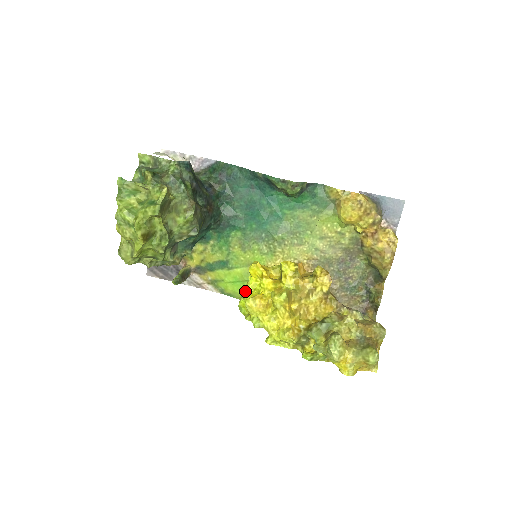
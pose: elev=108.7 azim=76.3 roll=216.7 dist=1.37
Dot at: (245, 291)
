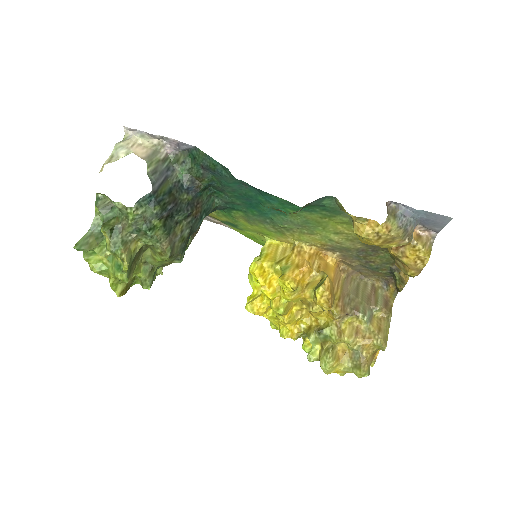
Dot at: (250, 278)
